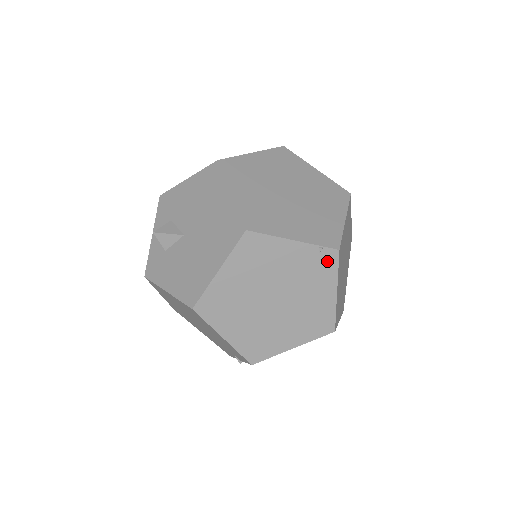
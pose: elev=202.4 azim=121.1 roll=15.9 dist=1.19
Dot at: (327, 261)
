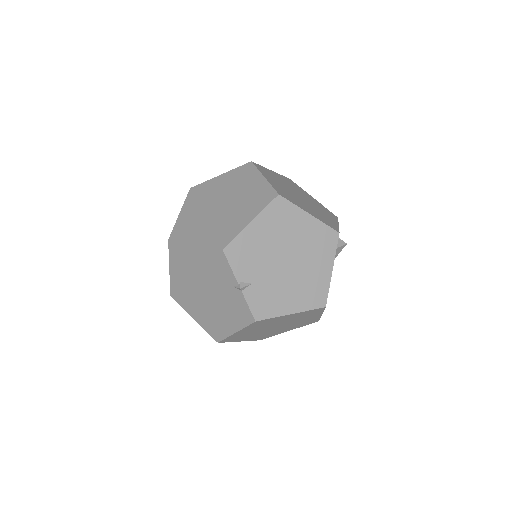
Dot at: (247, 170)
